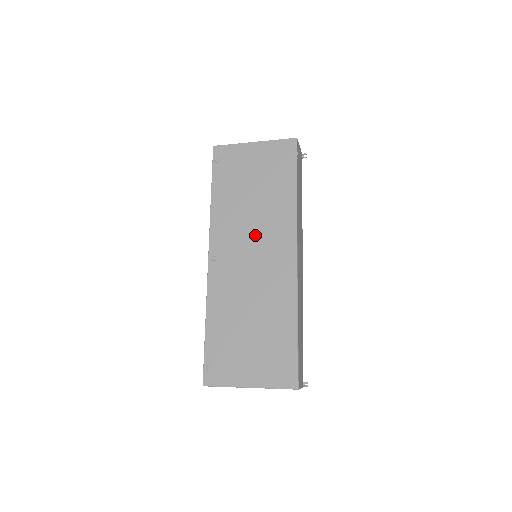
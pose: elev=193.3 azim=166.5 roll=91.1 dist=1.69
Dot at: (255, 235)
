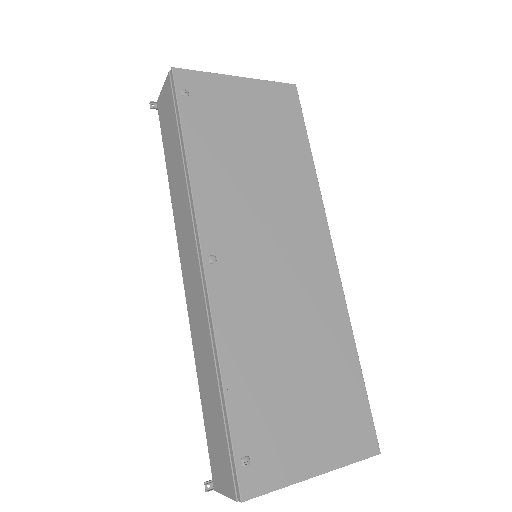
Dot at: (271, 220)
